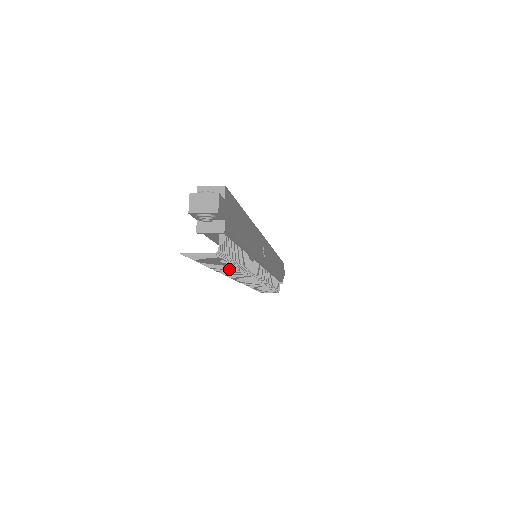
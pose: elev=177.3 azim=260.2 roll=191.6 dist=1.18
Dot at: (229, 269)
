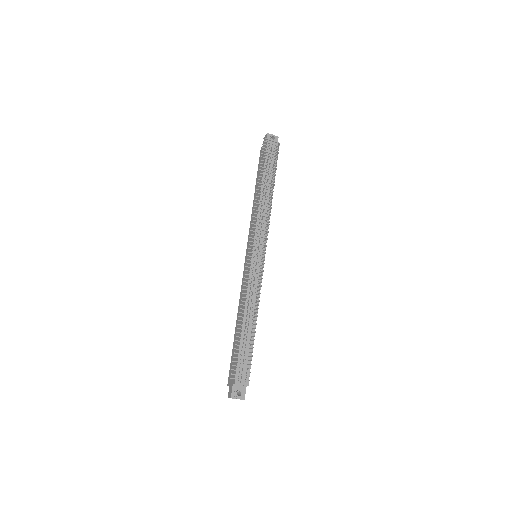
Dot at: (267, 189)
